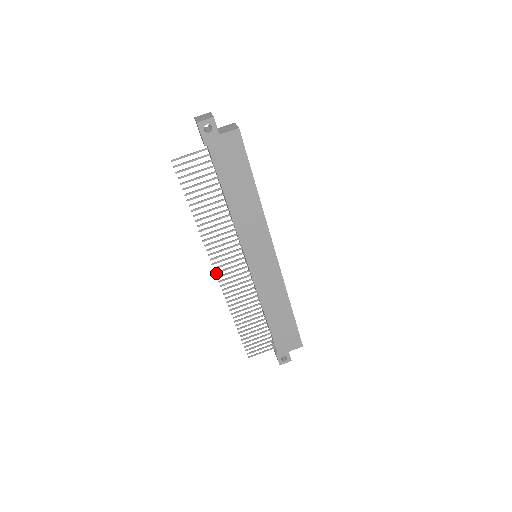
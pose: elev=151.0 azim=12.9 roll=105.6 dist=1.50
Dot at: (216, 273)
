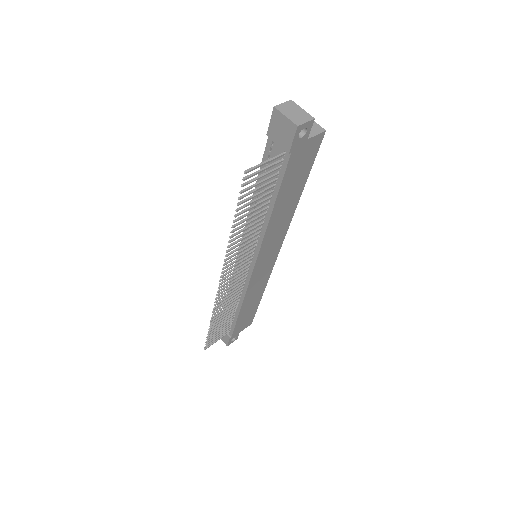
Dot at: occluded
